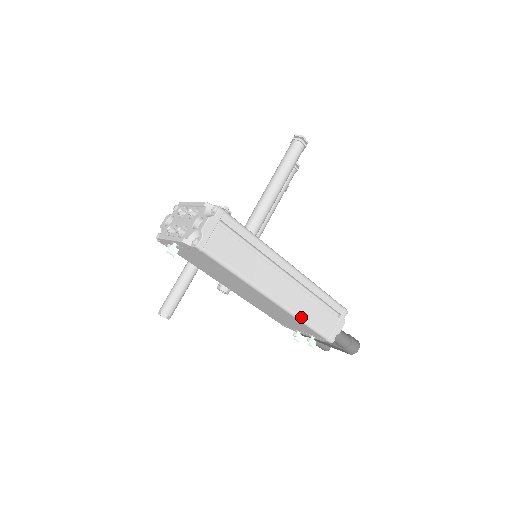
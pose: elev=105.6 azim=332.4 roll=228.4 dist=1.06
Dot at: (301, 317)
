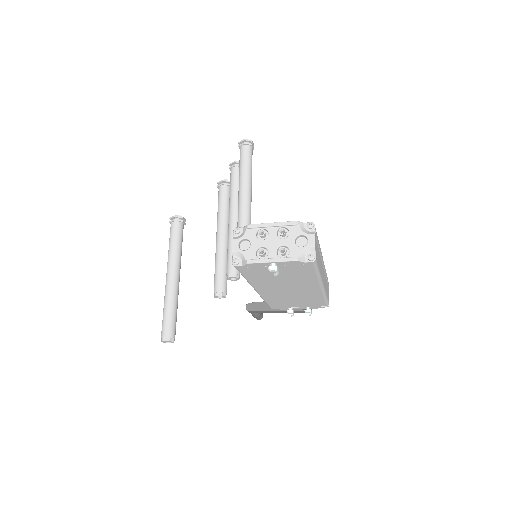
Dot at: (326, 294)
